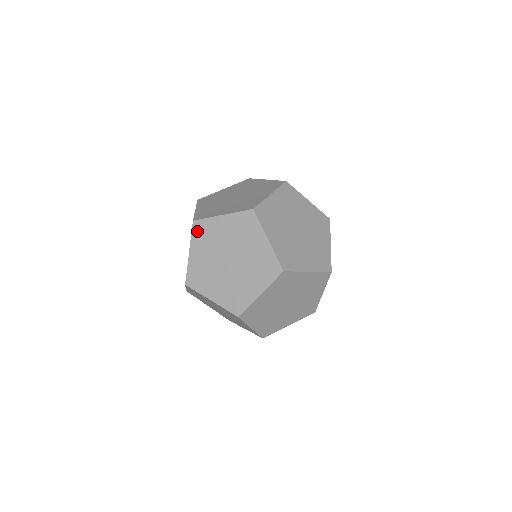
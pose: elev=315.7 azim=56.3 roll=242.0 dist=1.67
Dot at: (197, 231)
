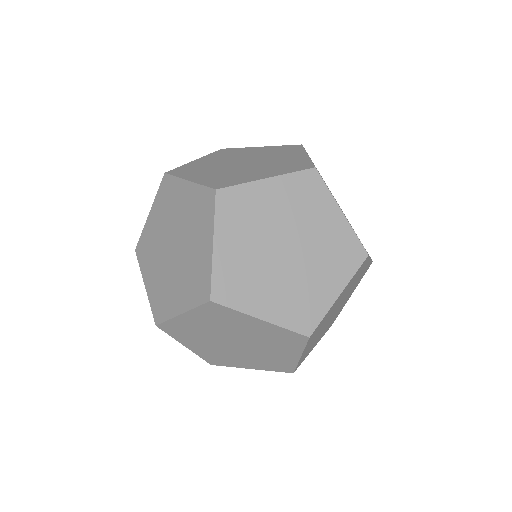
Dot at: (225, 206)
